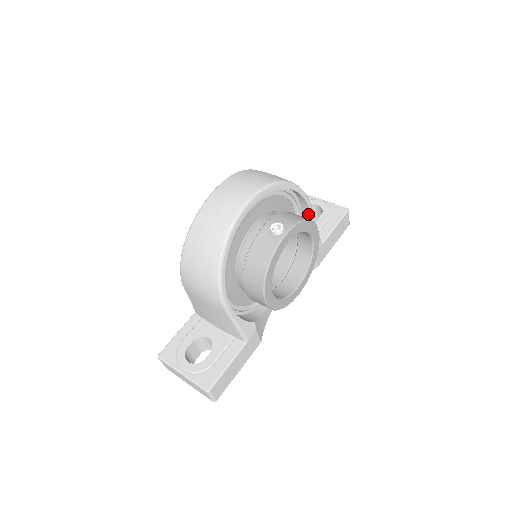
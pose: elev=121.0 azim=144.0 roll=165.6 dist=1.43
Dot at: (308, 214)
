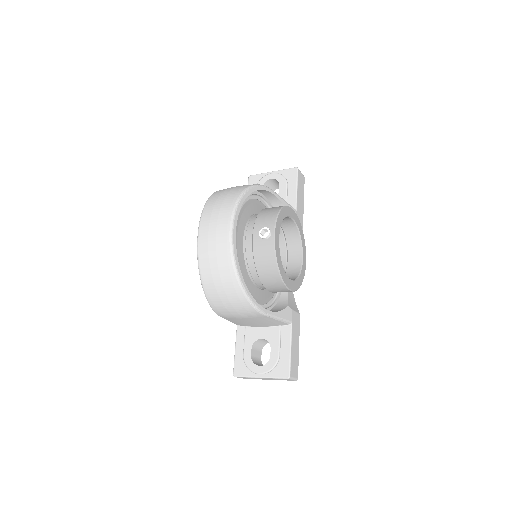
Dot at: (273, 197)
